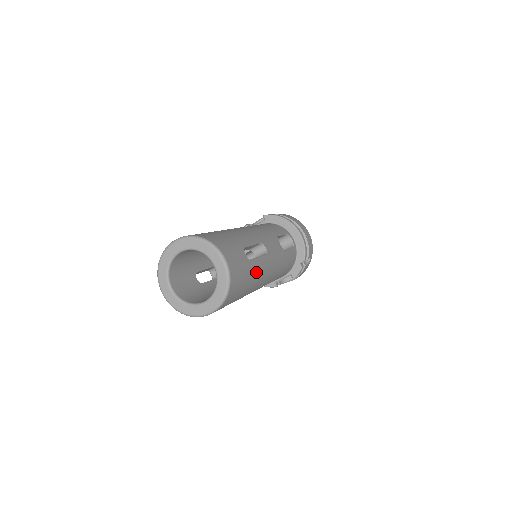
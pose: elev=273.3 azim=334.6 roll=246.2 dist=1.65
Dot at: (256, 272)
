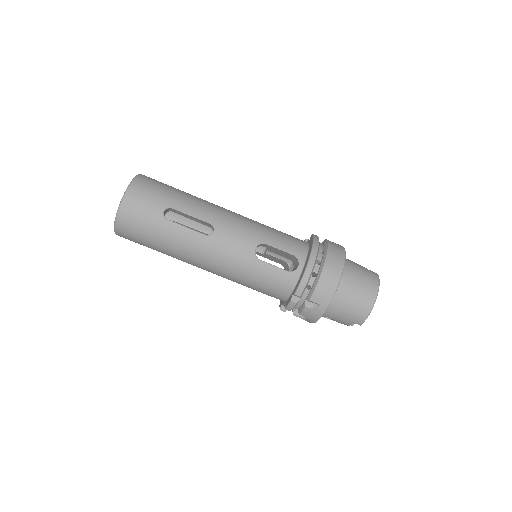
Dot at: (174, 236)
